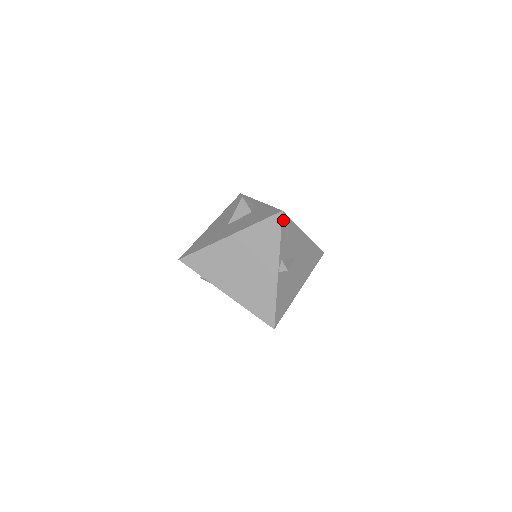
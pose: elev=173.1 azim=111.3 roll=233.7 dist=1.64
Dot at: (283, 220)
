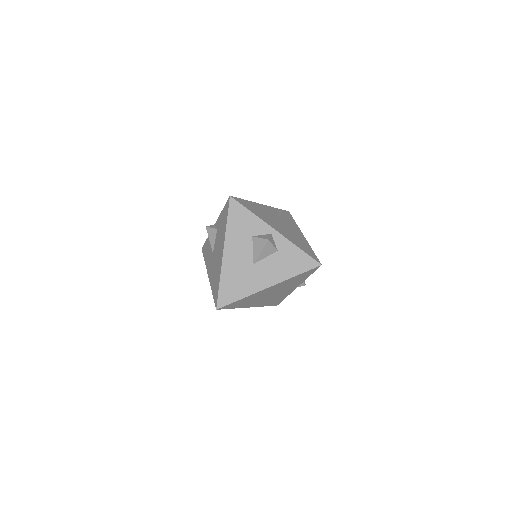
Dot at: occluded
